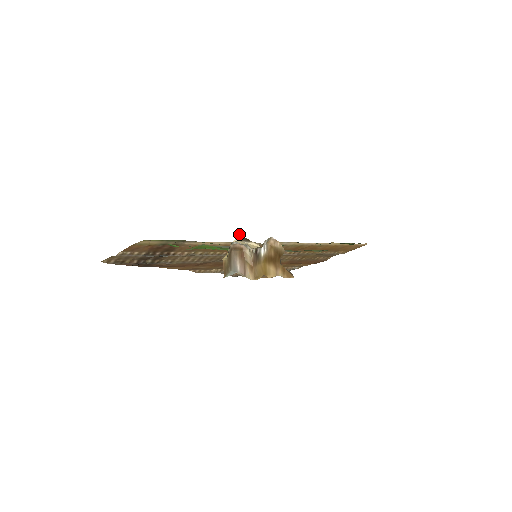
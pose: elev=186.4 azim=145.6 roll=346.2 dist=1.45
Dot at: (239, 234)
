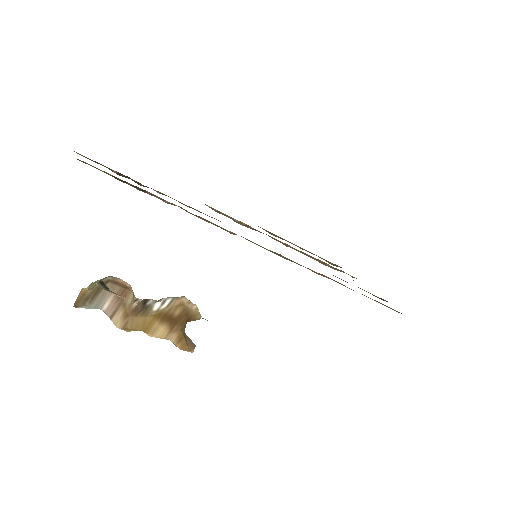
Dot at: (102, 282)
